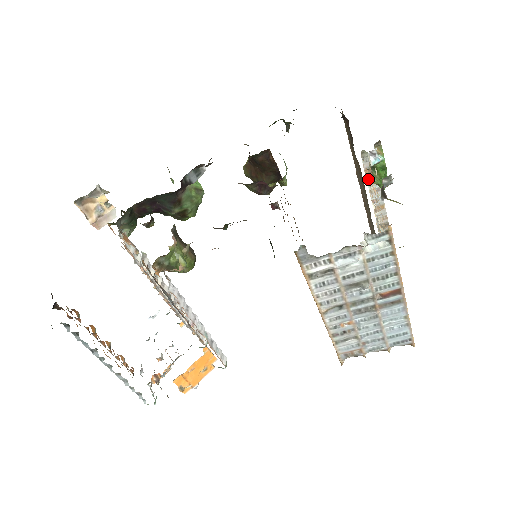
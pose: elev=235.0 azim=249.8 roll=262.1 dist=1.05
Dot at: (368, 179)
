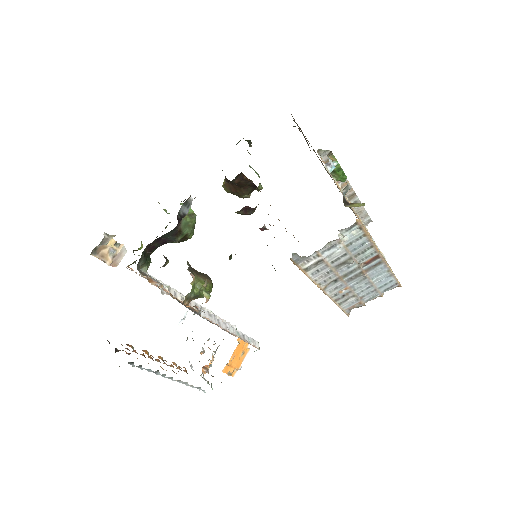
Dot at: occluded
